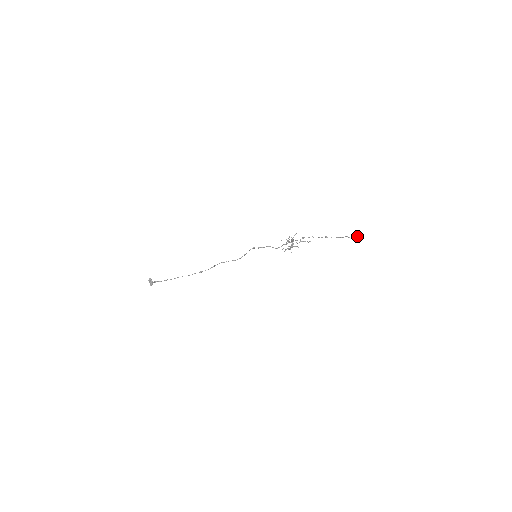
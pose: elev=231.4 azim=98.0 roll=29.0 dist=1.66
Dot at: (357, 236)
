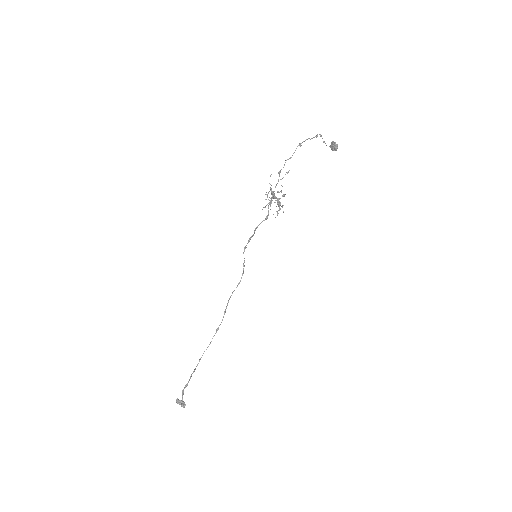
Dot at: (331, 149)
